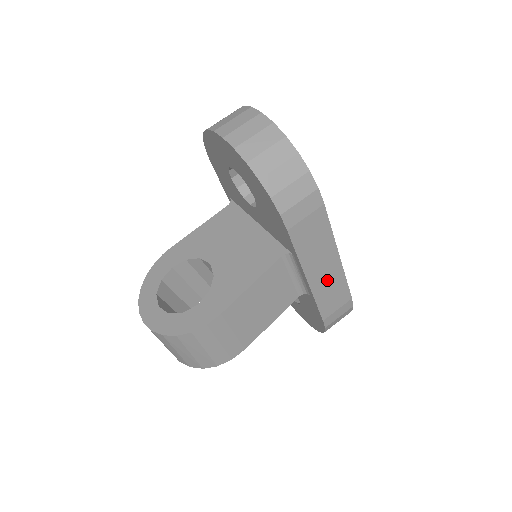
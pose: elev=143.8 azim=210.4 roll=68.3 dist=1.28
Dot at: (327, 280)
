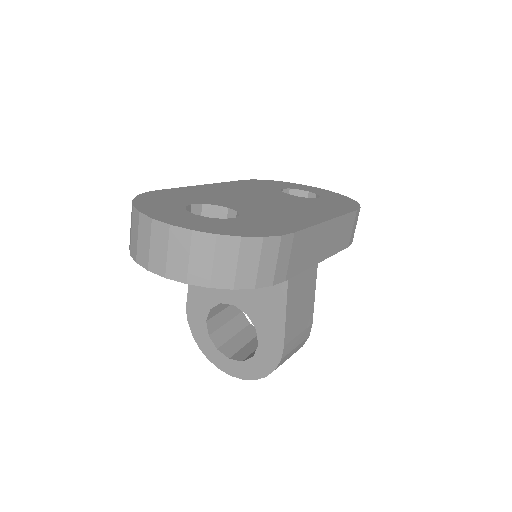
Dot at: (333, 238)
